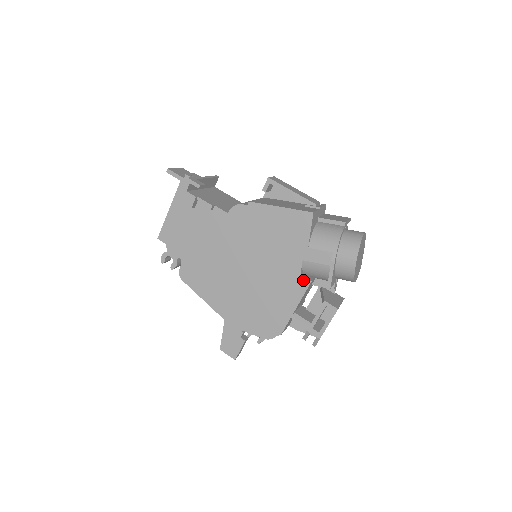
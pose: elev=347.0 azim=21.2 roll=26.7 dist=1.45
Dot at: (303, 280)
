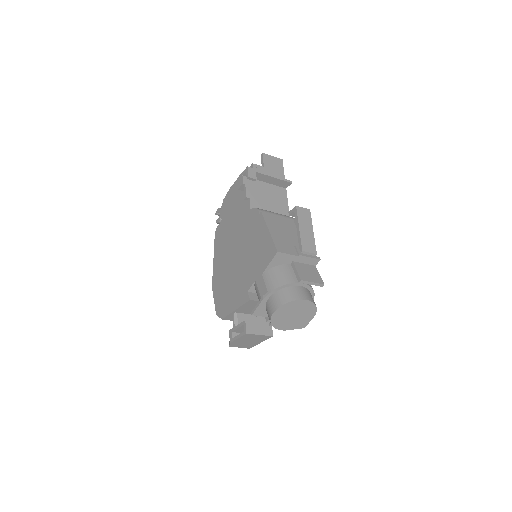
Dot at: (248, 294)
